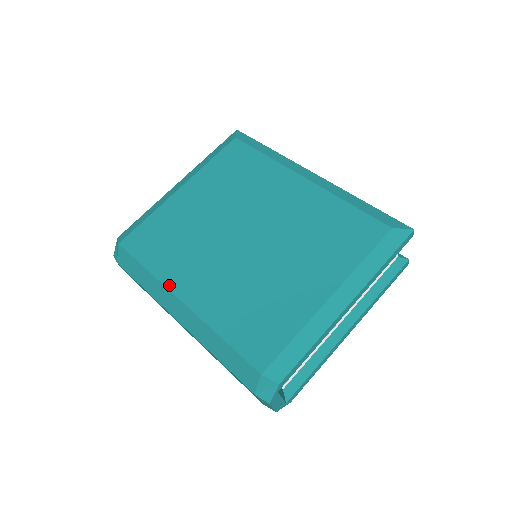
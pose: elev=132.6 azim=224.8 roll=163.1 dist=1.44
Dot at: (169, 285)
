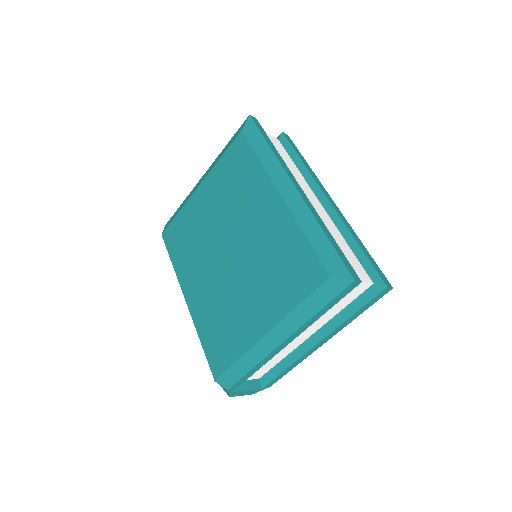
Dot at: (181, 283)
